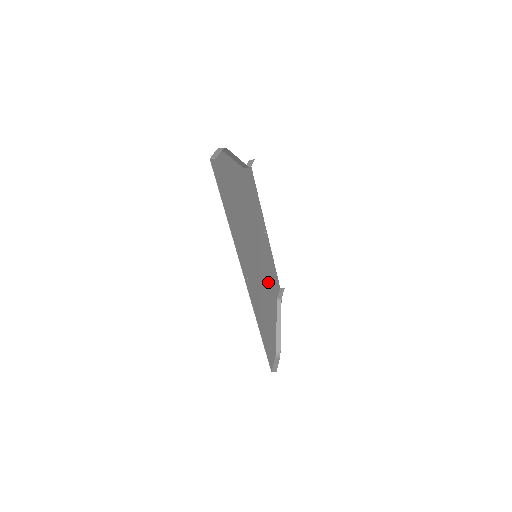
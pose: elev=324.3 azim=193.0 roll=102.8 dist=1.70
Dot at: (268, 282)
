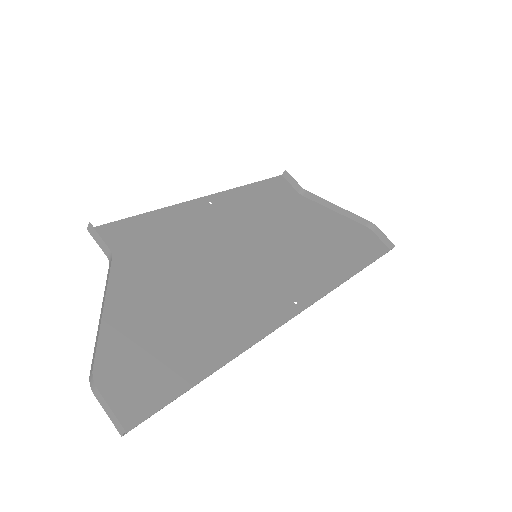
Dot at: (283, 219)
